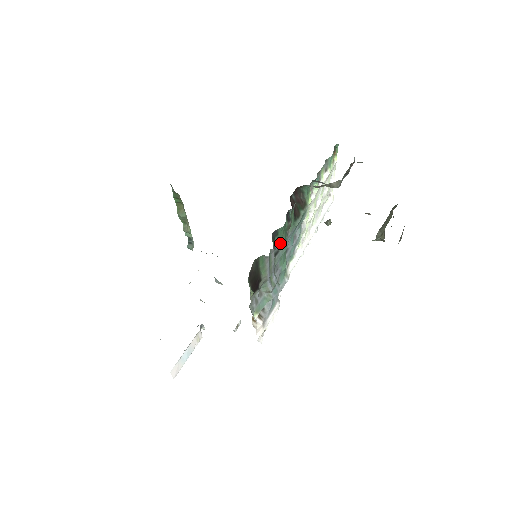
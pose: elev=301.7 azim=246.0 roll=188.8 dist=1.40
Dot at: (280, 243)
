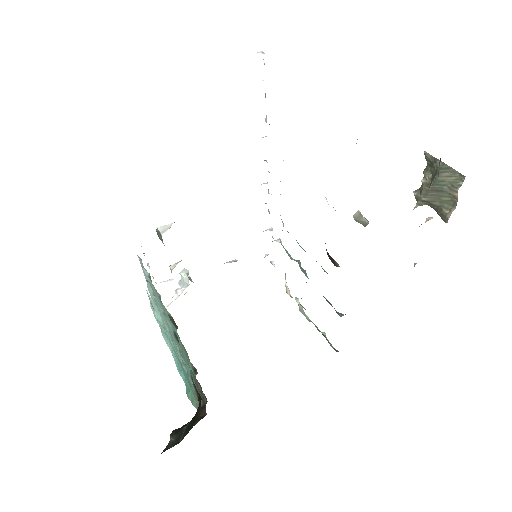
Dot at: occluded
